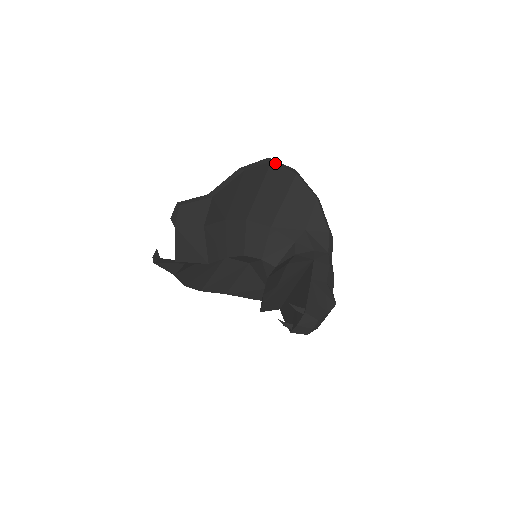
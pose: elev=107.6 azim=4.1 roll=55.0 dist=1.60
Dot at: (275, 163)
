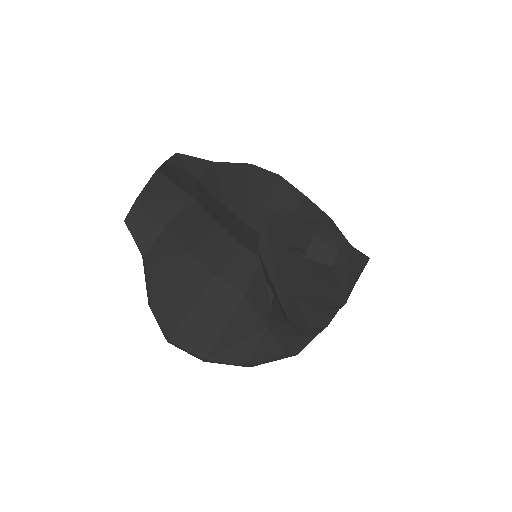
Dot at: (283, 178)
